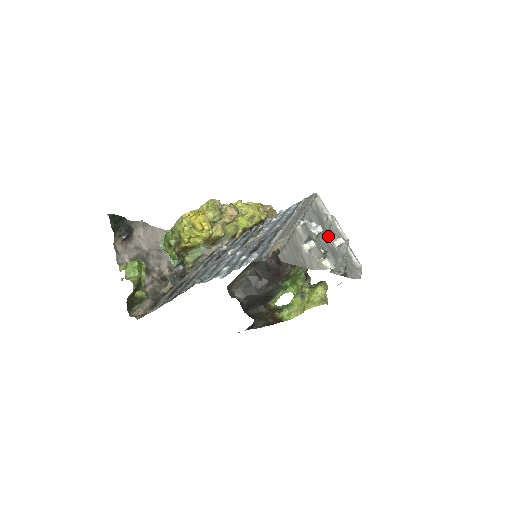
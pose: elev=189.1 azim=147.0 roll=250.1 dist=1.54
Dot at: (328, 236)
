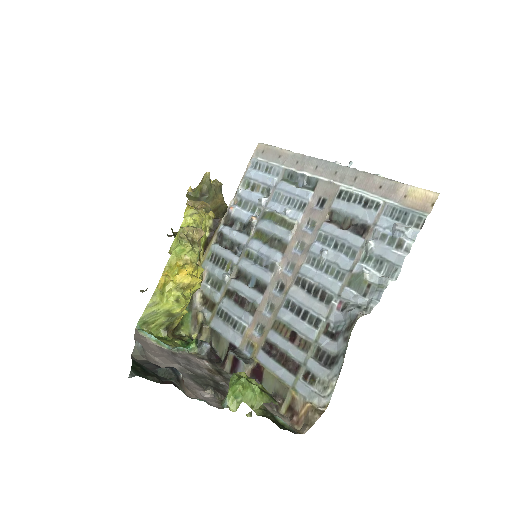
Dot at: occluded
